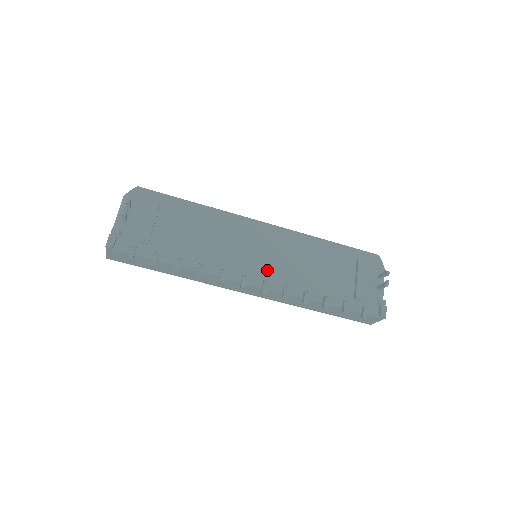
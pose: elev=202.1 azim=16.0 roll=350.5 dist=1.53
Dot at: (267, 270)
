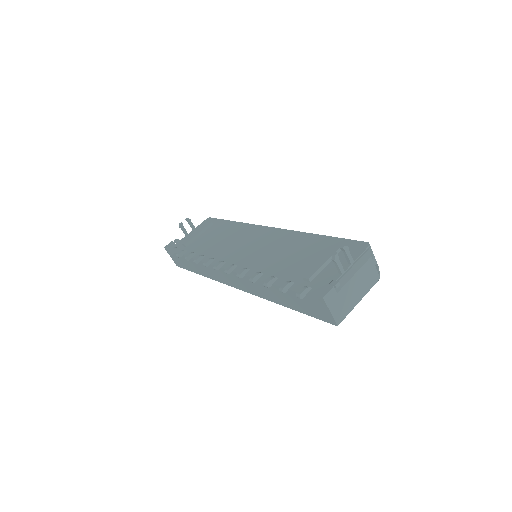
Dot at: (244, 258)
